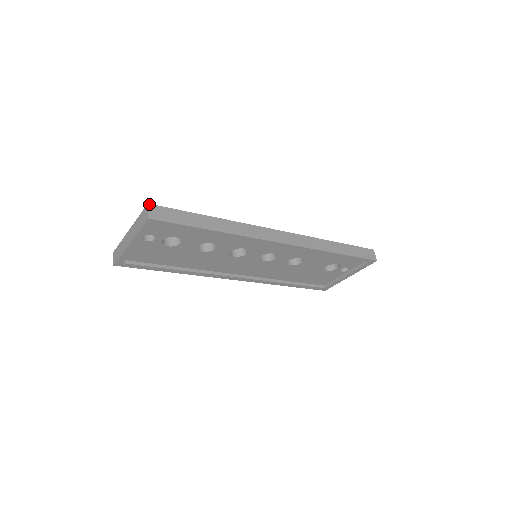
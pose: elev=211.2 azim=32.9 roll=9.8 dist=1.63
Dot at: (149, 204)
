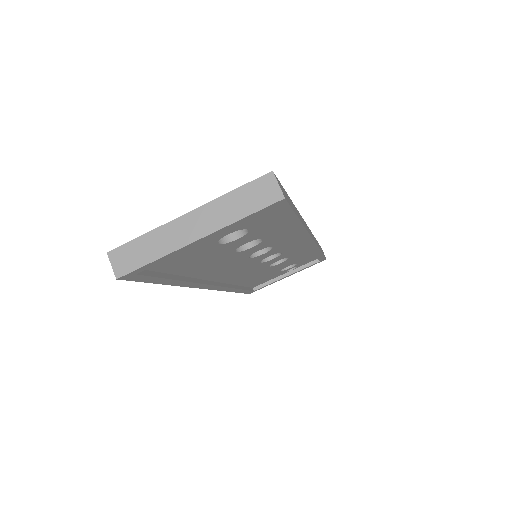
Dot at: (273, 172)
